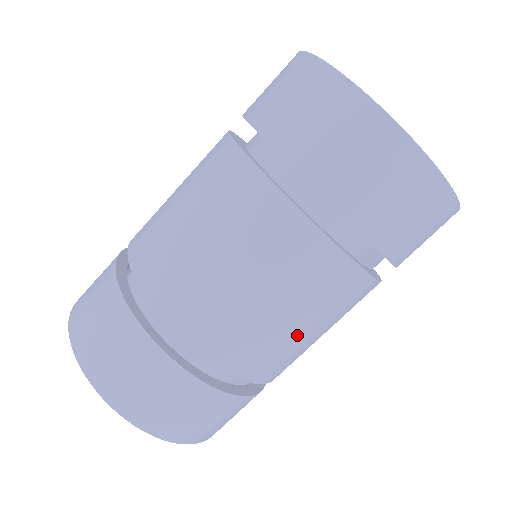
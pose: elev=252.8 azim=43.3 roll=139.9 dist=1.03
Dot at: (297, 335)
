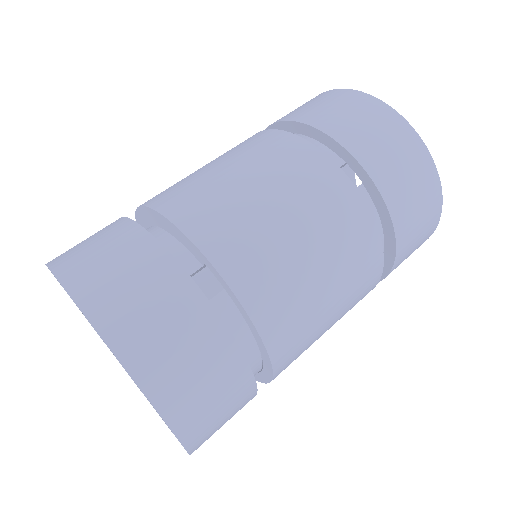
Dot at: (256, 201)
